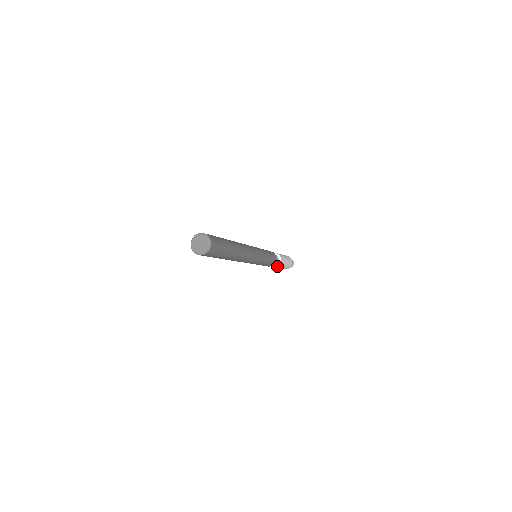
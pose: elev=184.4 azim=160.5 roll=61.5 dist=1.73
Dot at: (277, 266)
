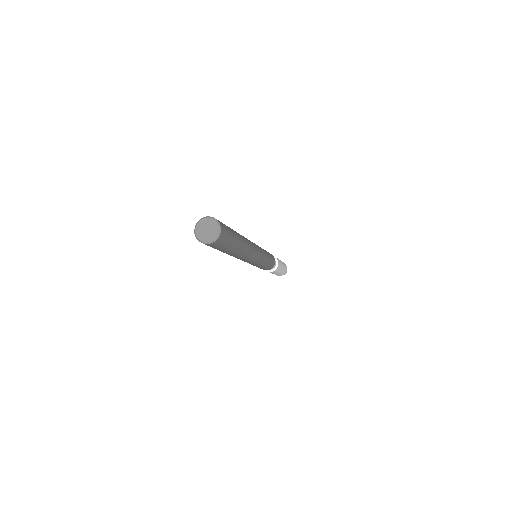
Dot at: (276, 269)
